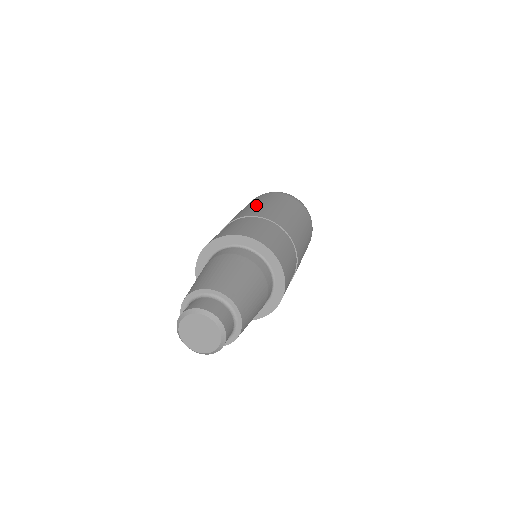
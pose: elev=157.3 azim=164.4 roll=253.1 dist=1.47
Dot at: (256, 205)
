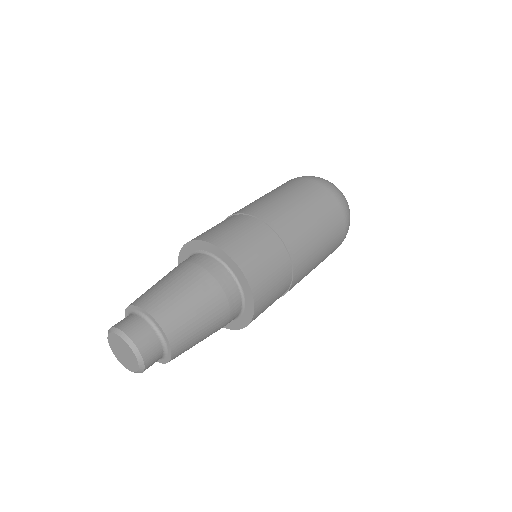
Dot at: (287, 202)
